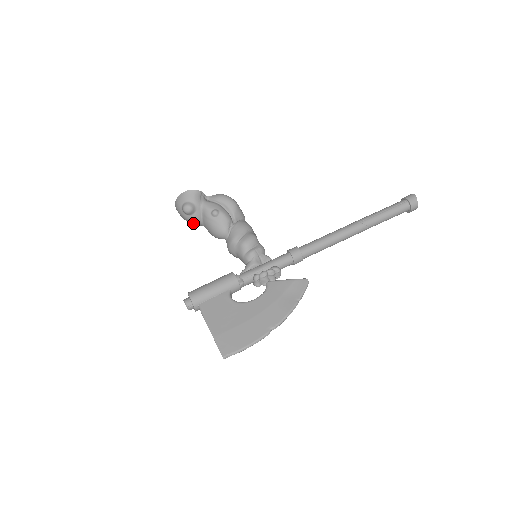
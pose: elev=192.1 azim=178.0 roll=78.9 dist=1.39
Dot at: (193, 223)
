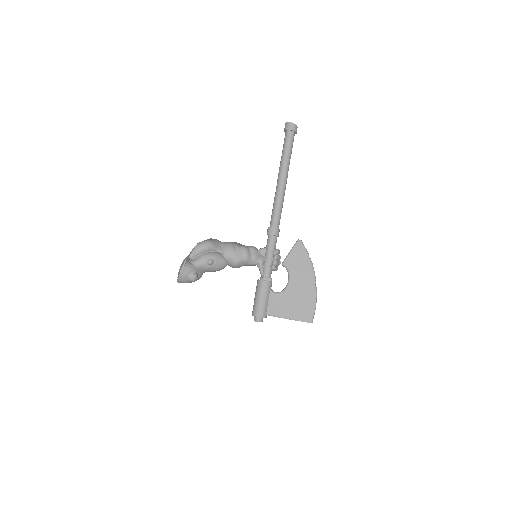
Dot at: occluded
